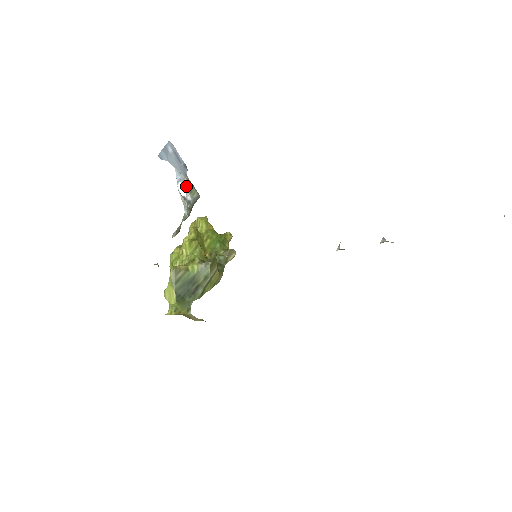
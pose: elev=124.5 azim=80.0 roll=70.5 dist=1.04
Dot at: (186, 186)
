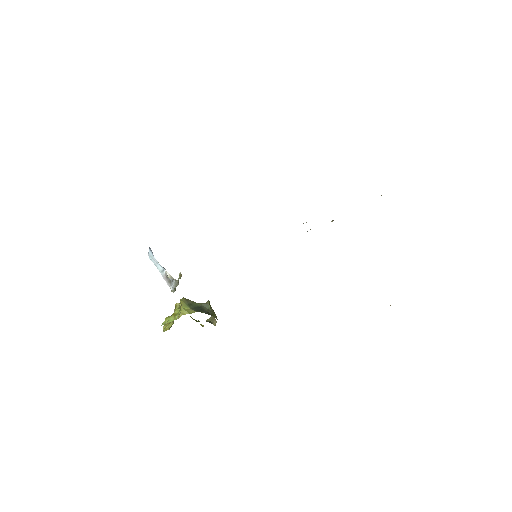
Dot at: (167, 276)
